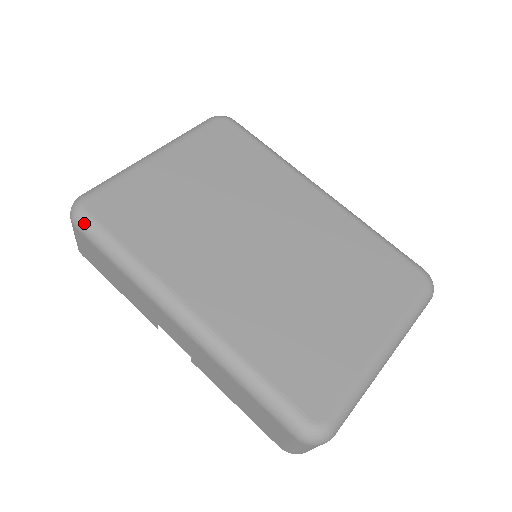
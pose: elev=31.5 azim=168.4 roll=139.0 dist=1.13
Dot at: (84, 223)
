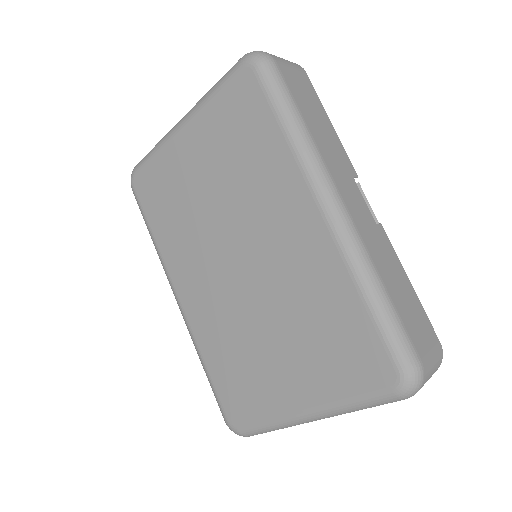
Dot at: occluded
